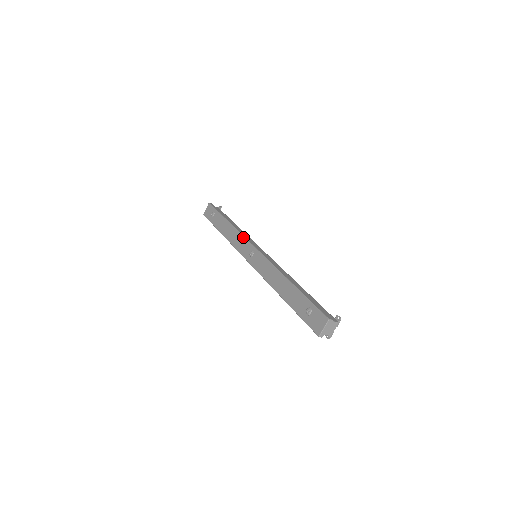
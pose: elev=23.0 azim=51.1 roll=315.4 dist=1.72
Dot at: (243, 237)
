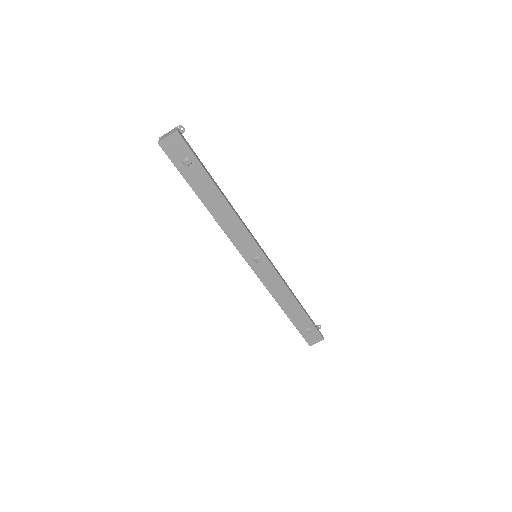
Dot at: (249, 234)
